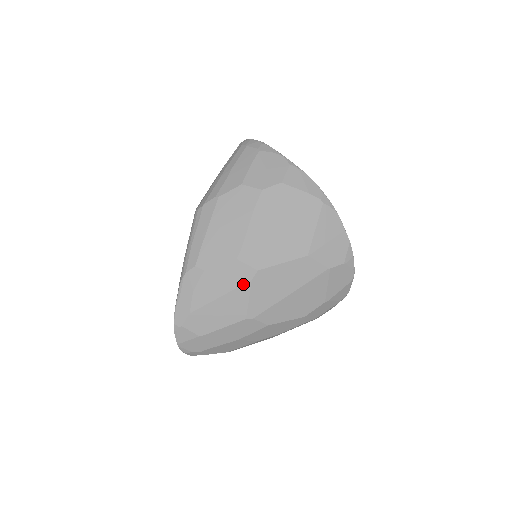
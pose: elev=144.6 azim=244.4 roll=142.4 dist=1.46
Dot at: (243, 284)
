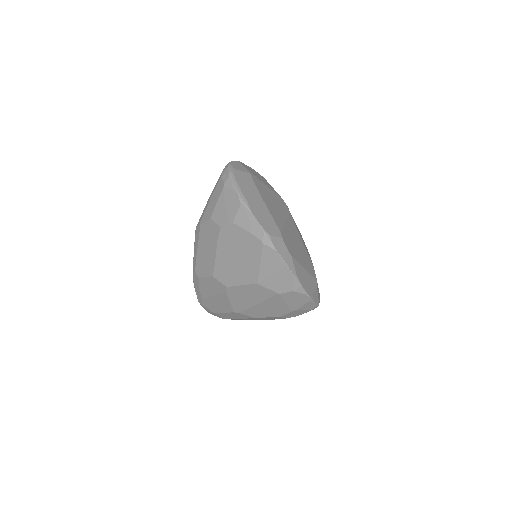
Dot at: (222, 292)
